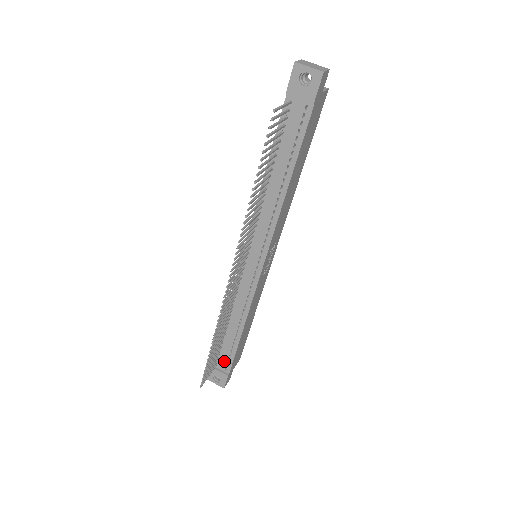
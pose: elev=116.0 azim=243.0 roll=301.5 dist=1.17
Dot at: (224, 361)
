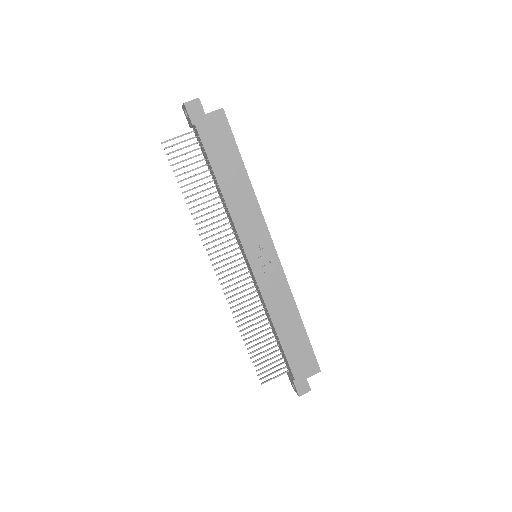
Dot at: (288, 365)
